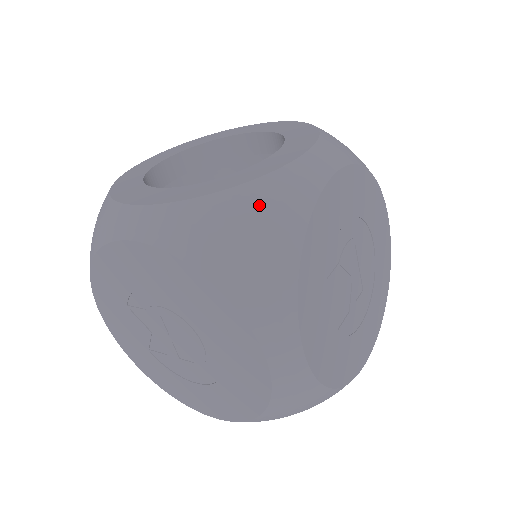
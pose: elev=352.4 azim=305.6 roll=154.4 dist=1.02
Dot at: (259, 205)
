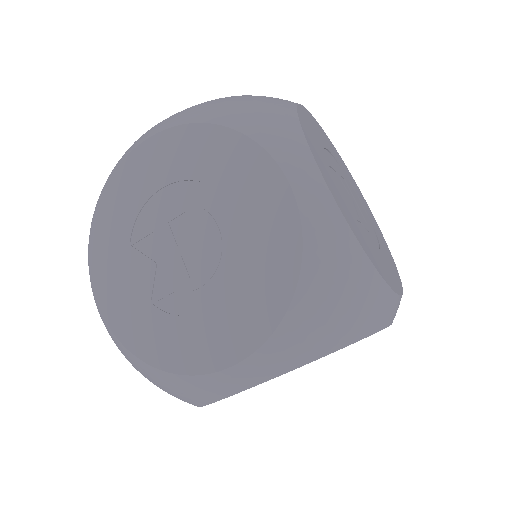
Dot at: (254, 97)
